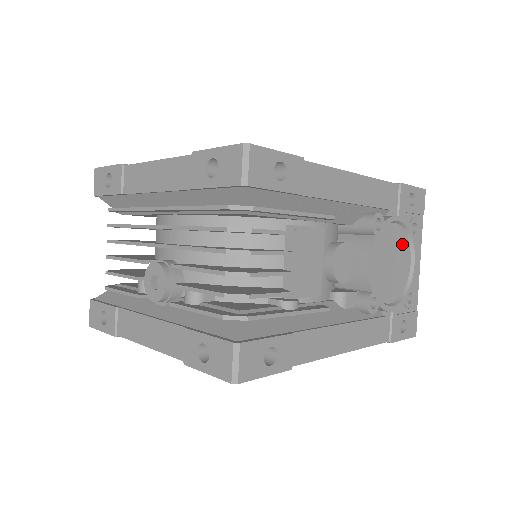
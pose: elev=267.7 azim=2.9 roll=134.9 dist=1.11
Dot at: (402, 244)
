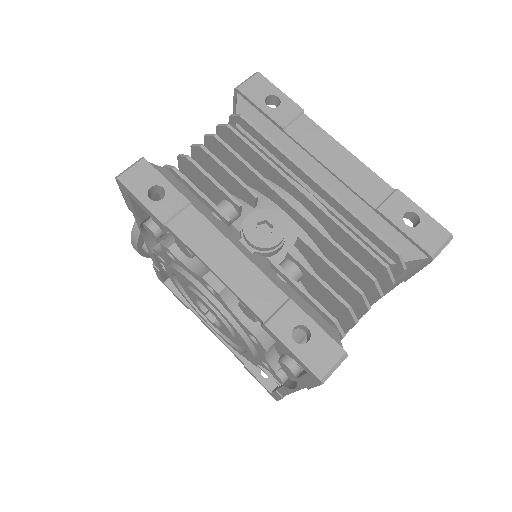
Dot at: occluded
